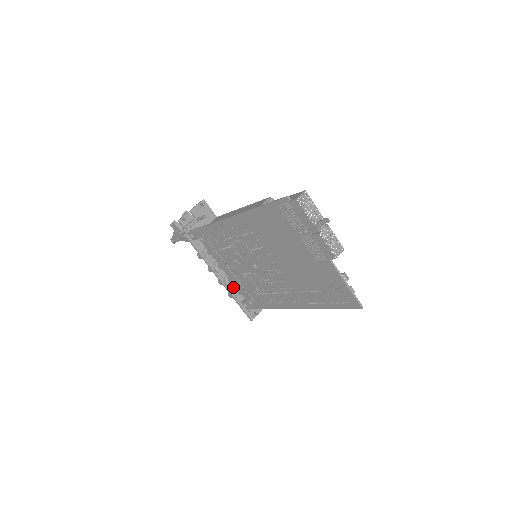
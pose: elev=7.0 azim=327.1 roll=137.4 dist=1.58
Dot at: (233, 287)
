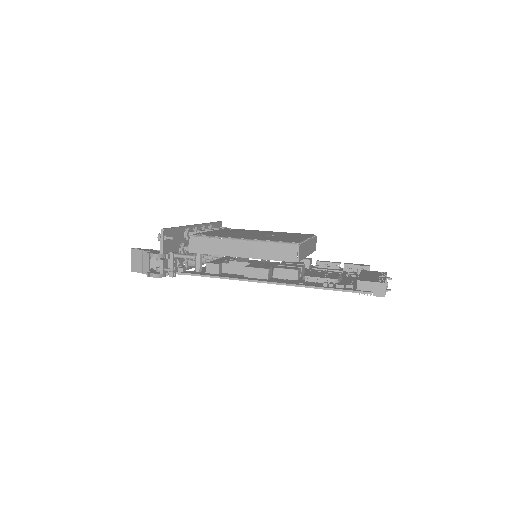
Dot at: occluded
